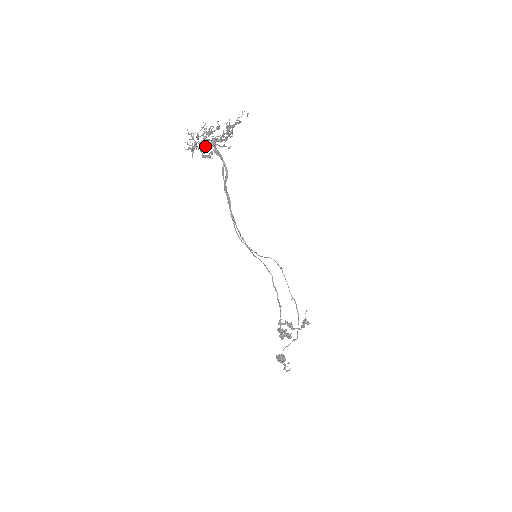
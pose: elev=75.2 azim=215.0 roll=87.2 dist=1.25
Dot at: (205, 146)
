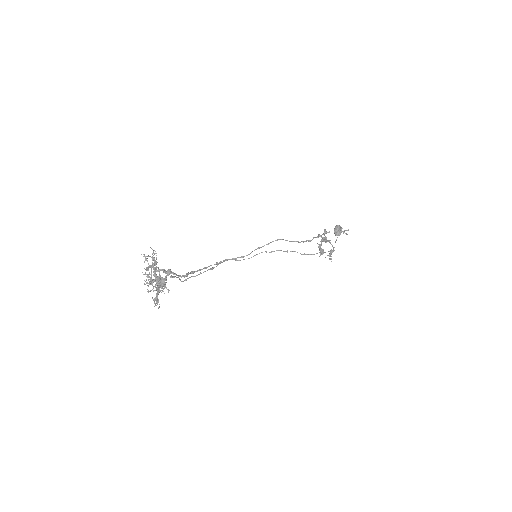
Dot at: (156, 276)
